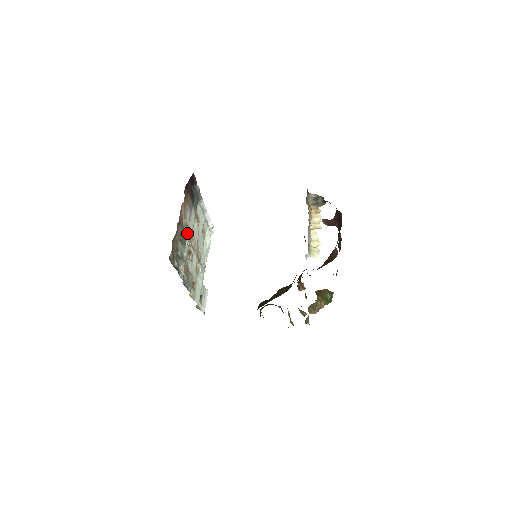
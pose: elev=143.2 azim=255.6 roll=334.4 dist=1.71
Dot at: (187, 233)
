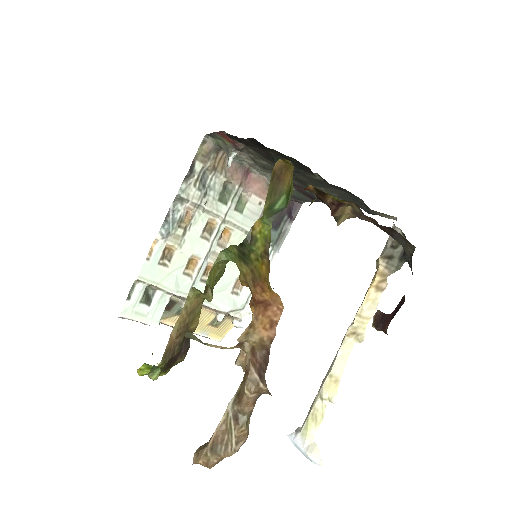
Dot at: (235, 208)
